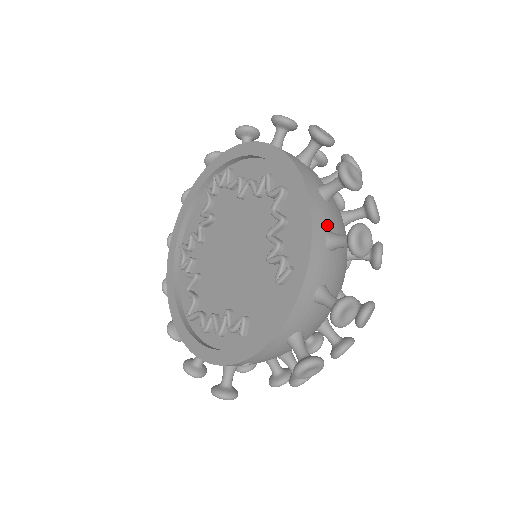
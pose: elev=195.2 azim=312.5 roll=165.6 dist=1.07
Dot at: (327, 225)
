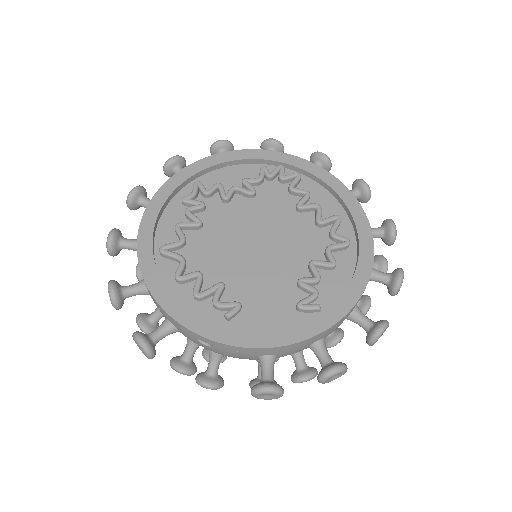
Dot at: occluded
